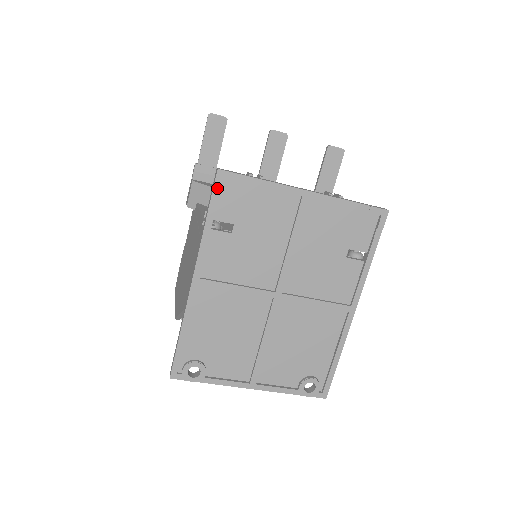
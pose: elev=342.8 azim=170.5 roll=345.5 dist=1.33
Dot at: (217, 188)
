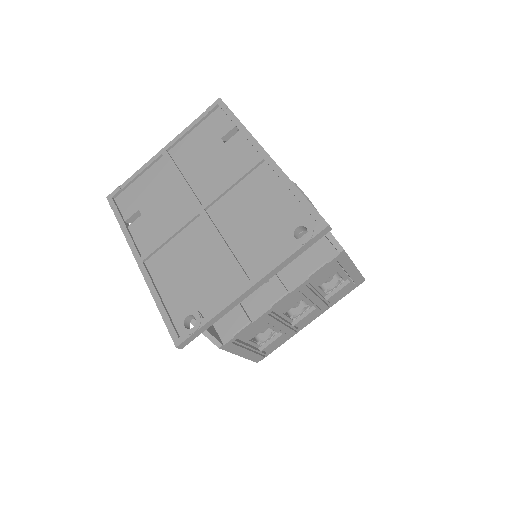
Dot at: (113, 205)
